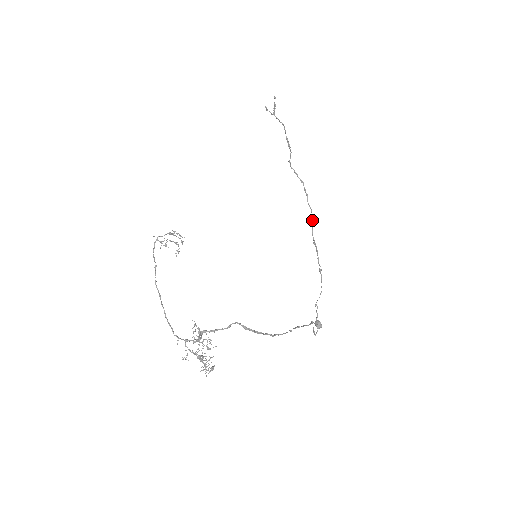
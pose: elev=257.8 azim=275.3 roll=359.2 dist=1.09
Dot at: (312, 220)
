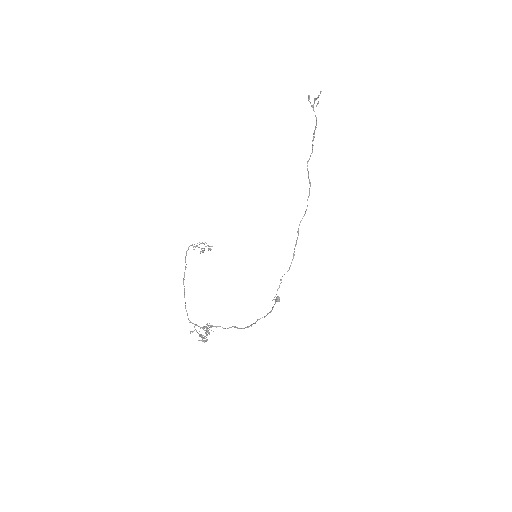
Dot at: (304, 215)
